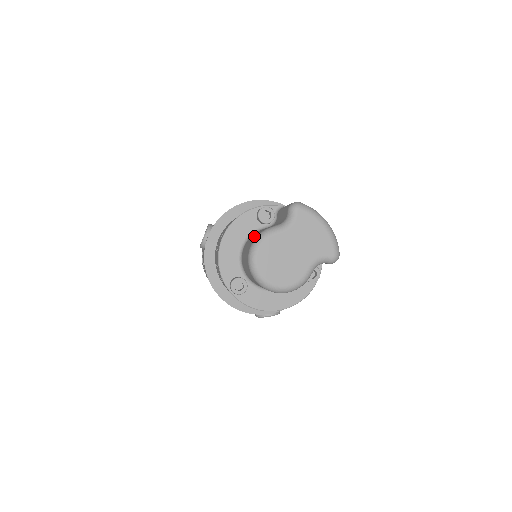
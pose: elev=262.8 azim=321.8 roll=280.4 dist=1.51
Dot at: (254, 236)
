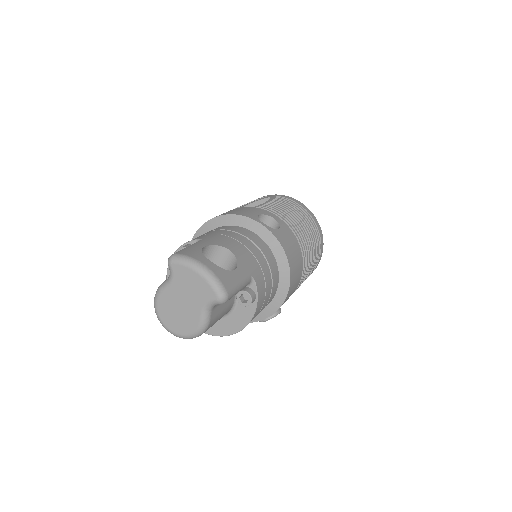
Dot at: occluded
